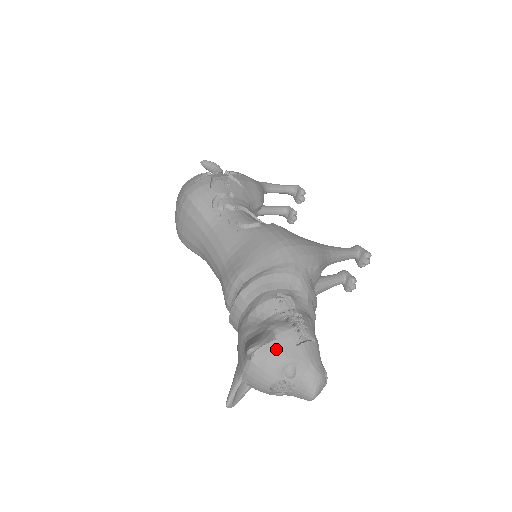
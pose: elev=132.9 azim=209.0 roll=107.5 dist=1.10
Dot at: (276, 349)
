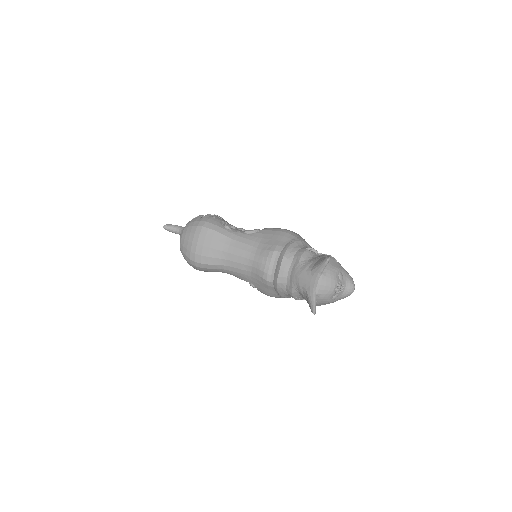
Dot at: (330, 265)
